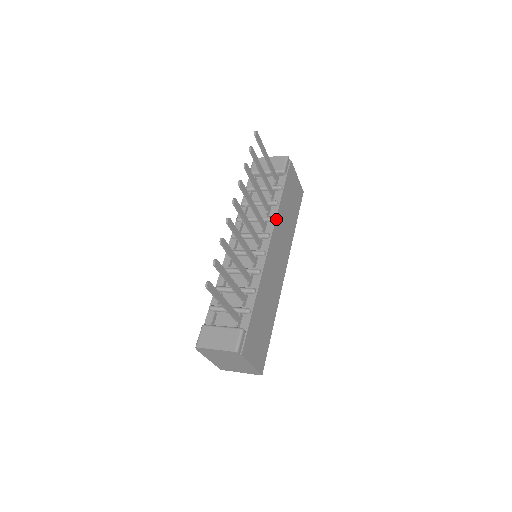
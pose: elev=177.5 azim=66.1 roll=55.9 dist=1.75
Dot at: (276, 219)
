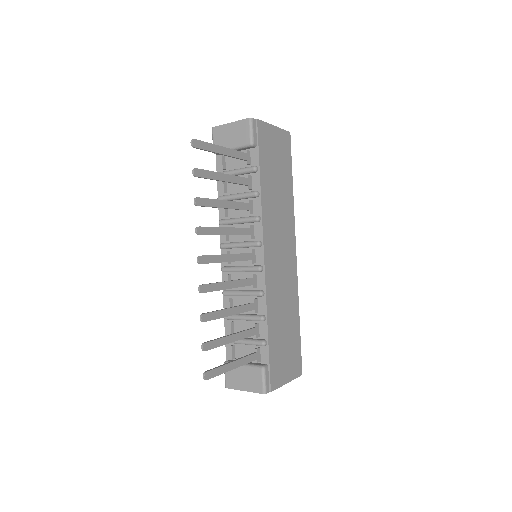
Dot at: (262, 216)
